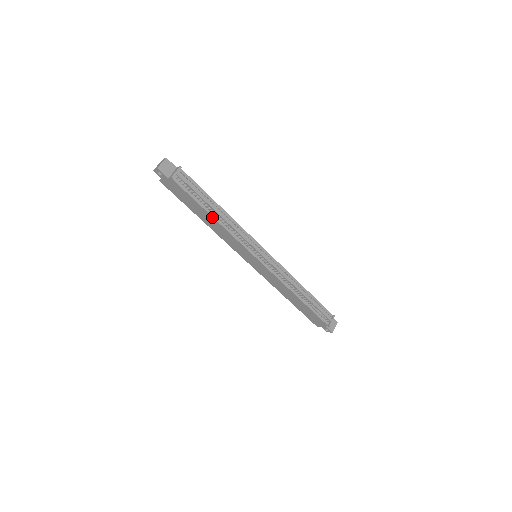
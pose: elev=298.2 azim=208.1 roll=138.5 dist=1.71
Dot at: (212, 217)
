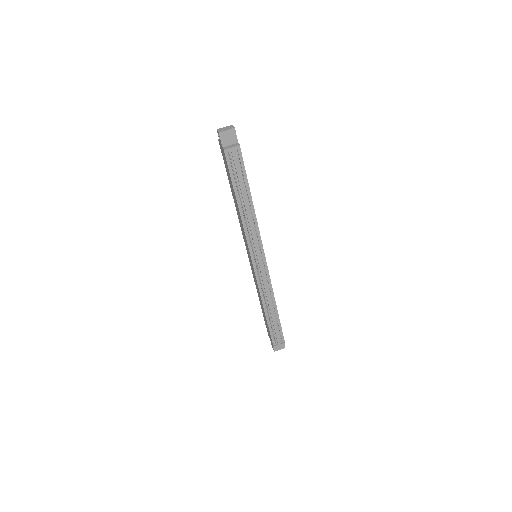
Dot at: (237, 204)
